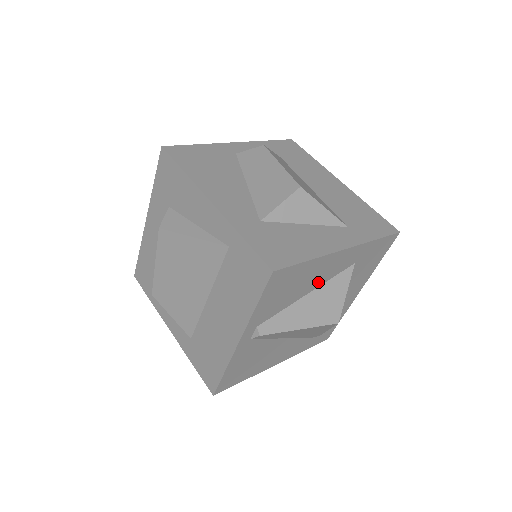
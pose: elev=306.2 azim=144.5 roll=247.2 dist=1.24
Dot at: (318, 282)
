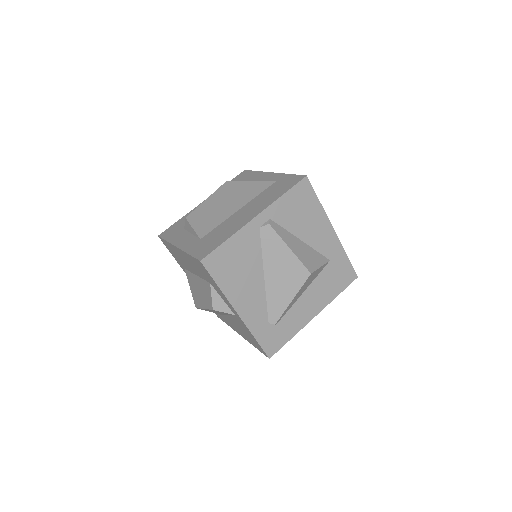
Dot at: (310, 239)
